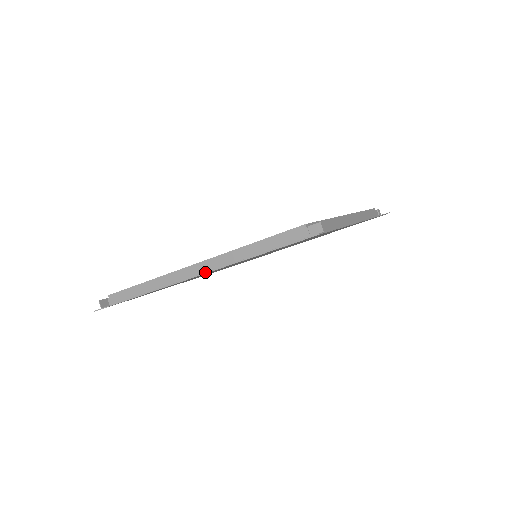
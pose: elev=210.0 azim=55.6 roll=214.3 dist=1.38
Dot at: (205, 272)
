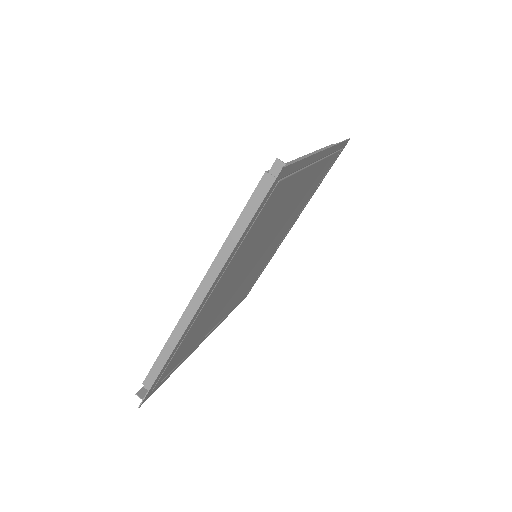
Dot at: (210, 291)
